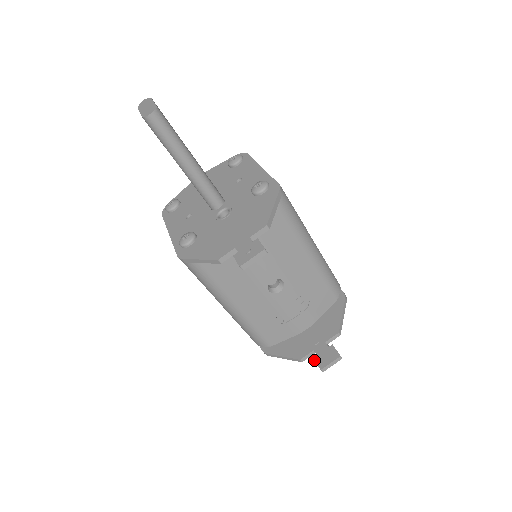
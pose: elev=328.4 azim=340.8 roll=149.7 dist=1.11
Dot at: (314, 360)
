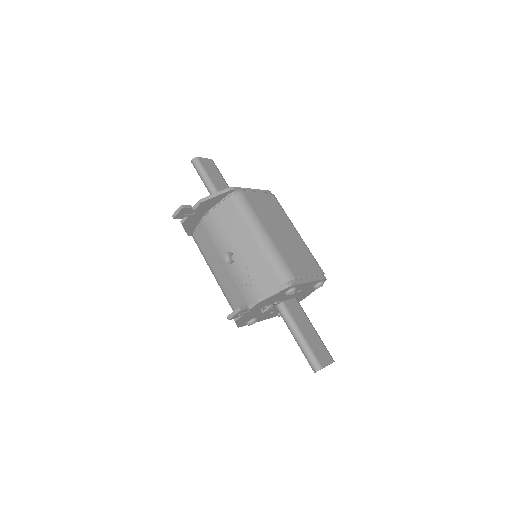
Dot at: occluded
